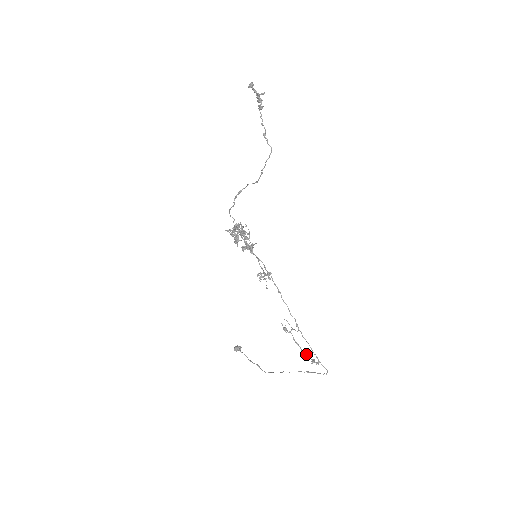
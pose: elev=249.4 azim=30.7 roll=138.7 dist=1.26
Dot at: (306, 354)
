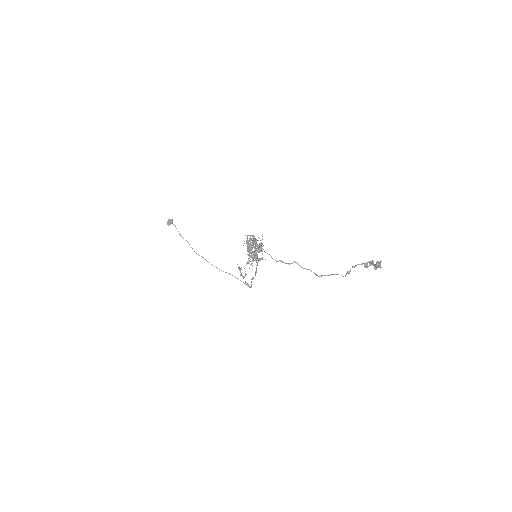
Dot at: (243, 277)
